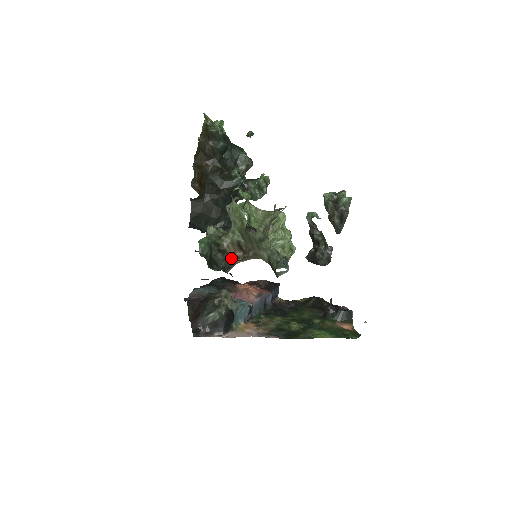
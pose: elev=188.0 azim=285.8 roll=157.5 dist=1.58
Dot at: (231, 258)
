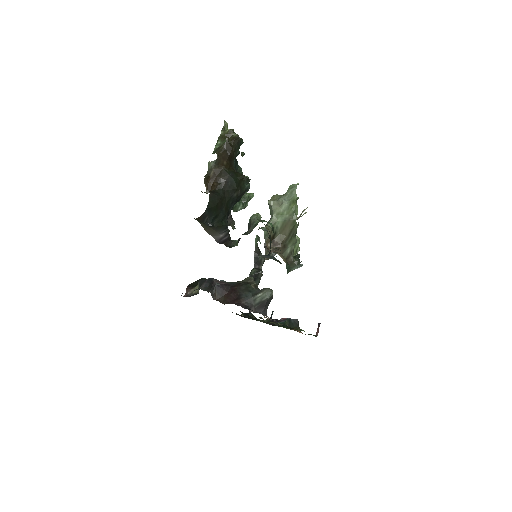
Dot at: occluded
